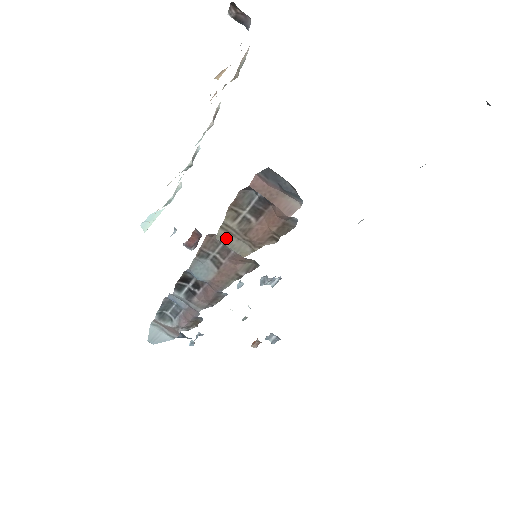
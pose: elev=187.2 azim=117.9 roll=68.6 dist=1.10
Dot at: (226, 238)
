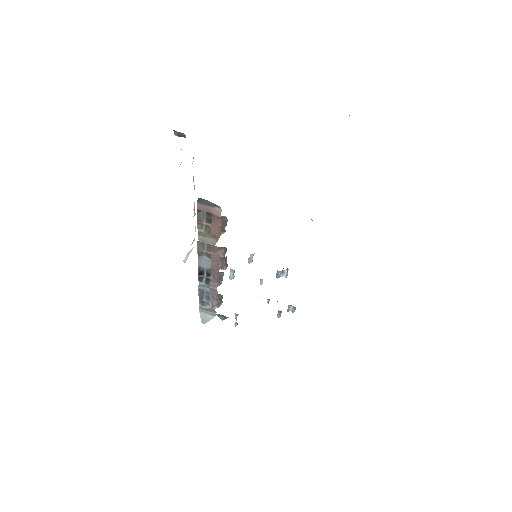
Dot at: (203, 239)
